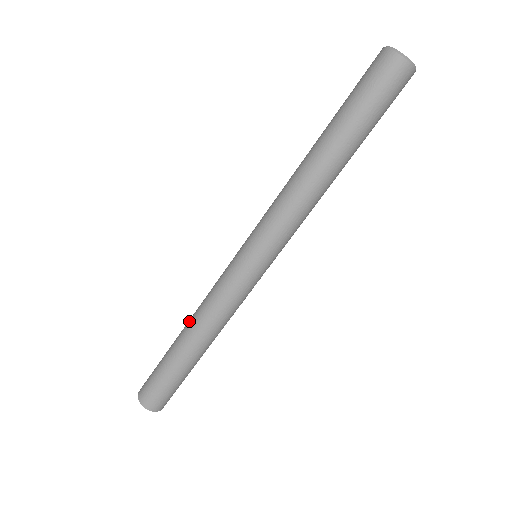
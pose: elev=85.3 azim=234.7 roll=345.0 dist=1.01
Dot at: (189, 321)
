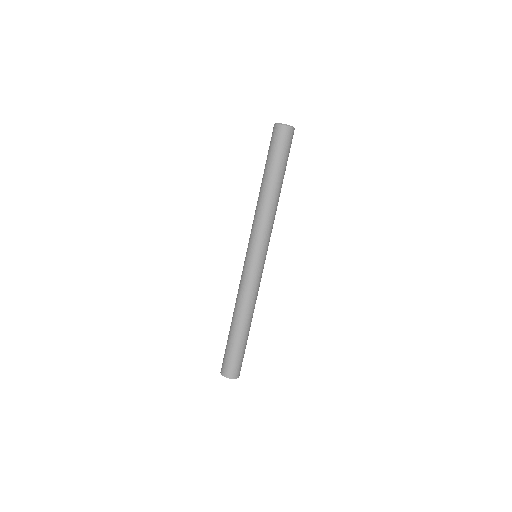
Dot at: (234, 311)
